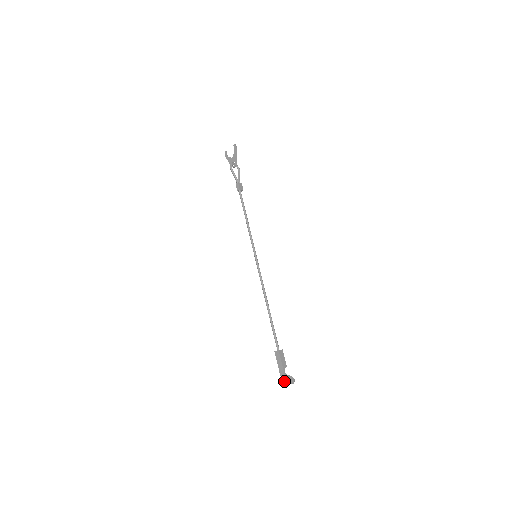
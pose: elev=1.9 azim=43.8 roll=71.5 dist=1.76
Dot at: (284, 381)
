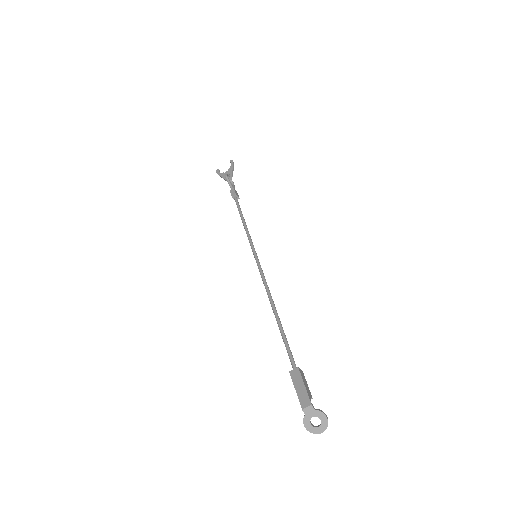
Dot at: (306, 427)
